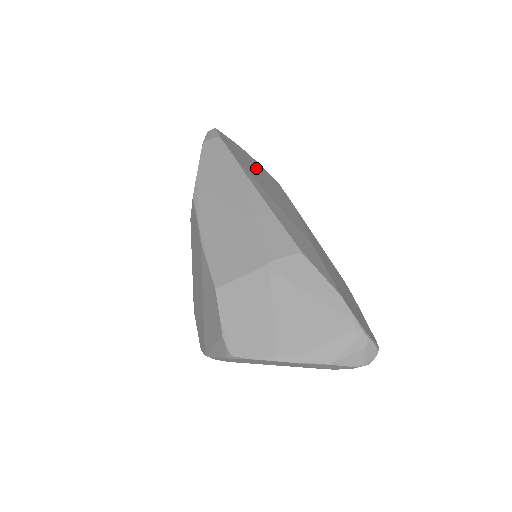
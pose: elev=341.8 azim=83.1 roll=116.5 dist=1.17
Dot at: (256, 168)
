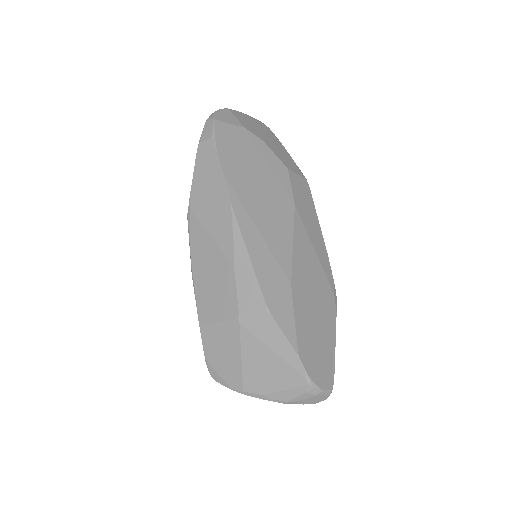
Dot at: (256, 166)
